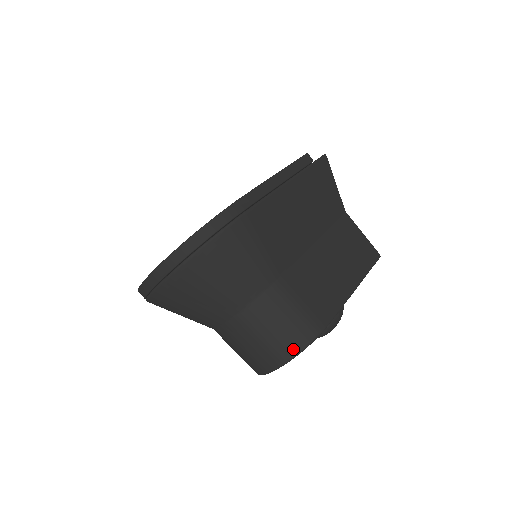
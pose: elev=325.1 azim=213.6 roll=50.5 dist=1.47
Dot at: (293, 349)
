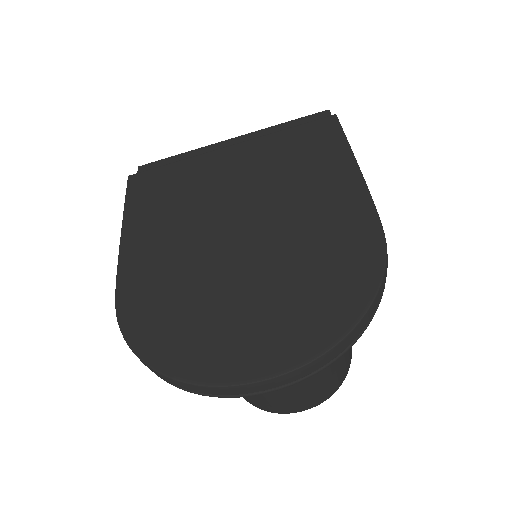
Dot at: (340, 384)
